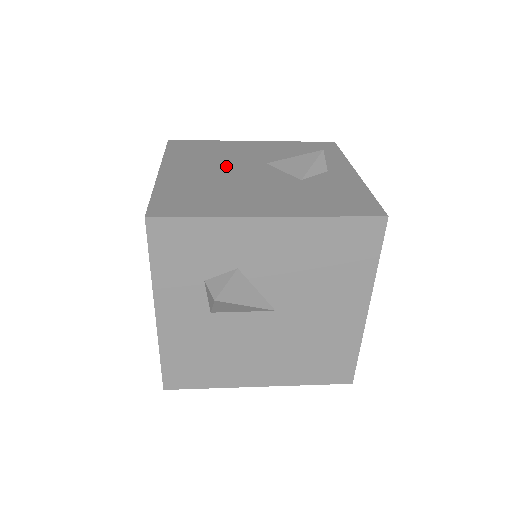
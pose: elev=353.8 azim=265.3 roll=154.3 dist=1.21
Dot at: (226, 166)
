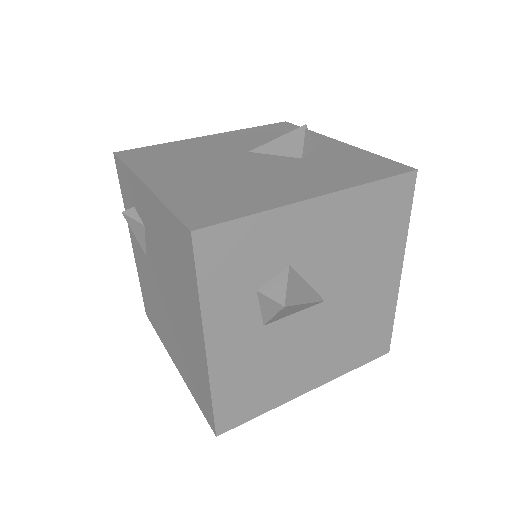
Dot at: (212, 163)
